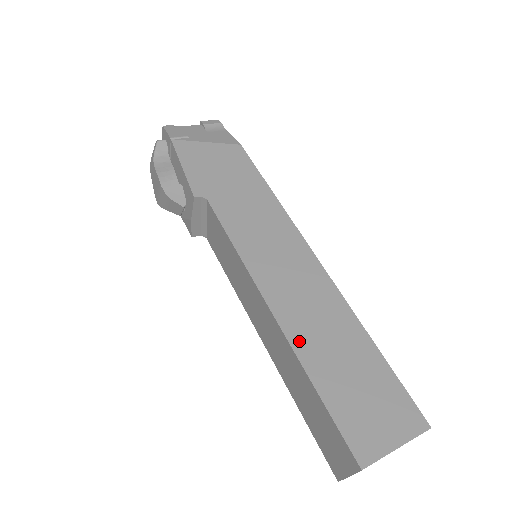
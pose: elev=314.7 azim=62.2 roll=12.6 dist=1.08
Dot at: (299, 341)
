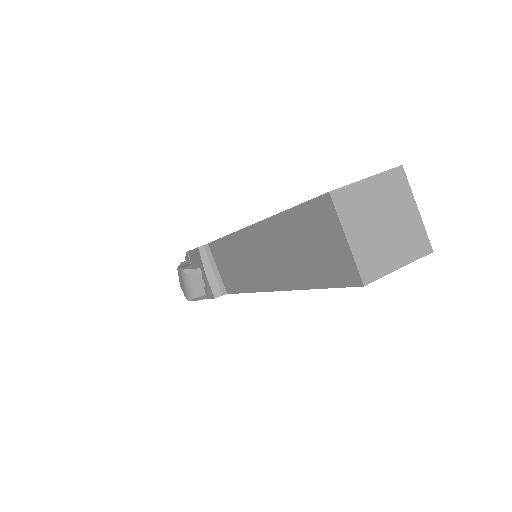
Dot at: occluded
